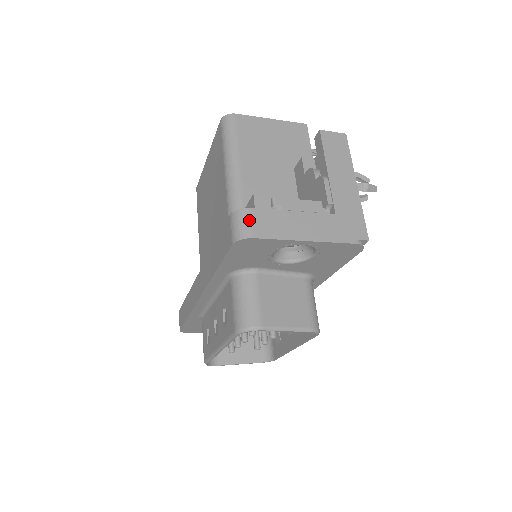
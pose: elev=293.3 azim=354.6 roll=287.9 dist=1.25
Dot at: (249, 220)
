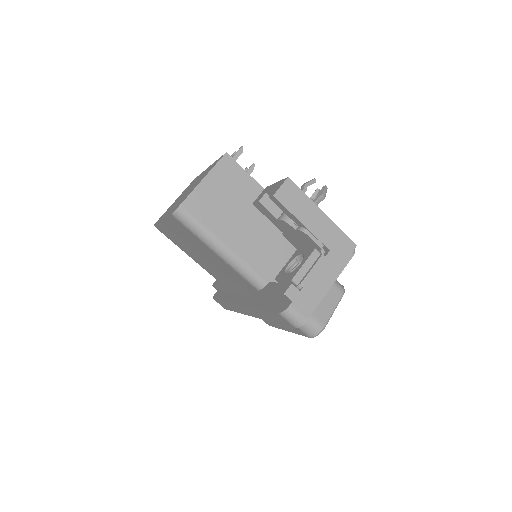
Dot at: (296, 312)
